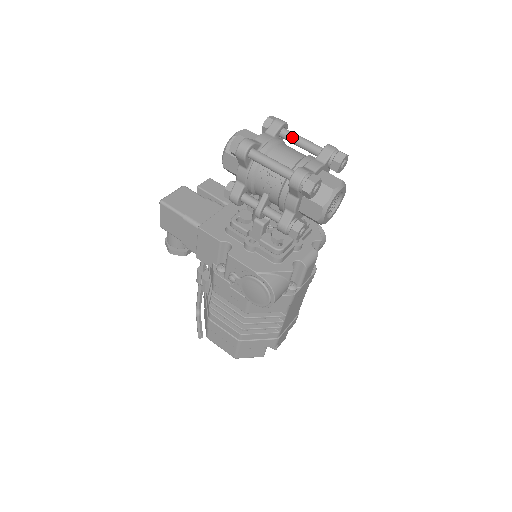
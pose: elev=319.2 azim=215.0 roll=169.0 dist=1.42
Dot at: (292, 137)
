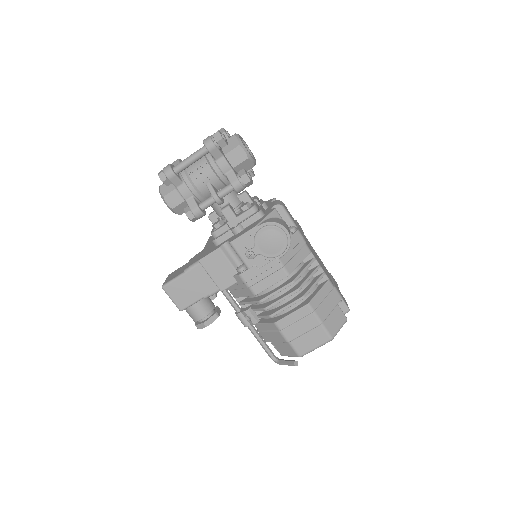
Dot at: occluded
